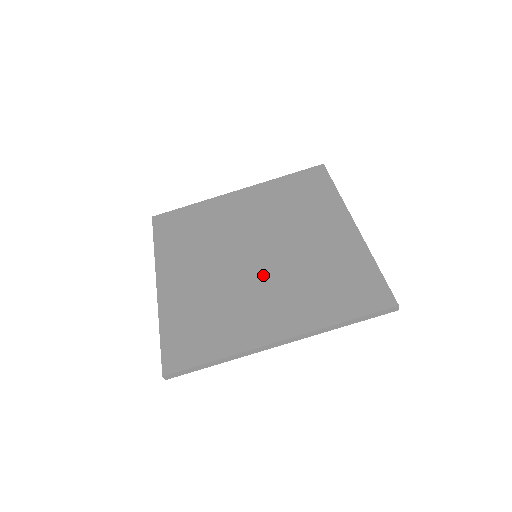
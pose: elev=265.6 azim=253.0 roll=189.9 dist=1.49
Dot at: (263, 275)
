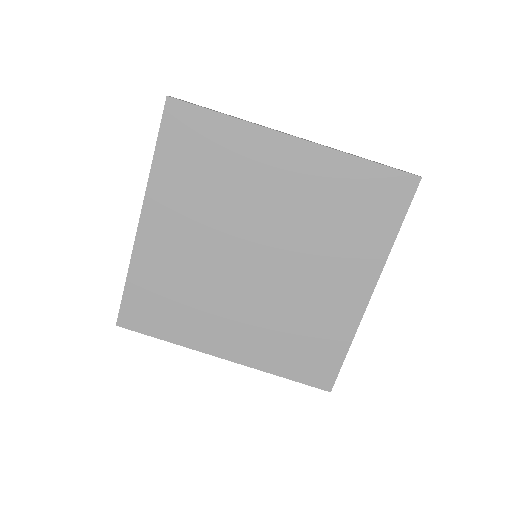
Dot at: (290, 266)
